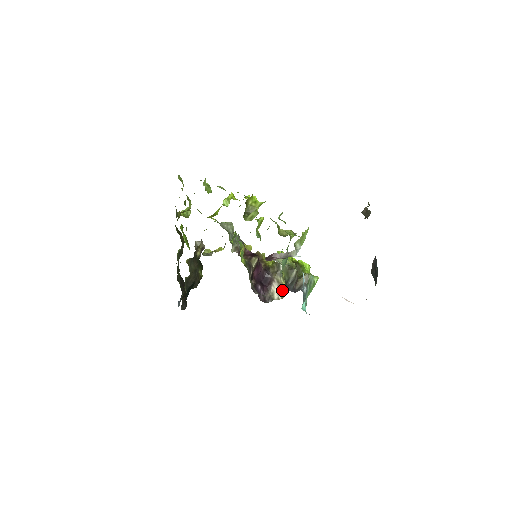
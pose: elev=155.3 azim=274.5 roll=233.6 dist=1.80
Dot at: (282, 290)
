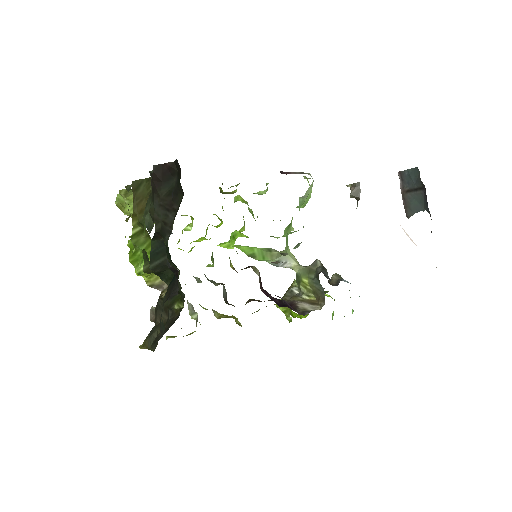
Dot at: (315, 303)
